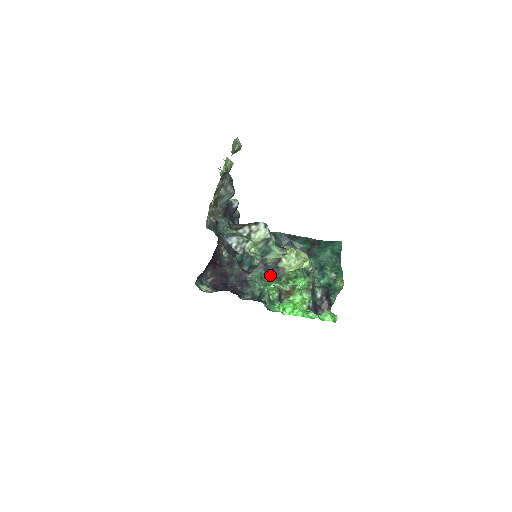
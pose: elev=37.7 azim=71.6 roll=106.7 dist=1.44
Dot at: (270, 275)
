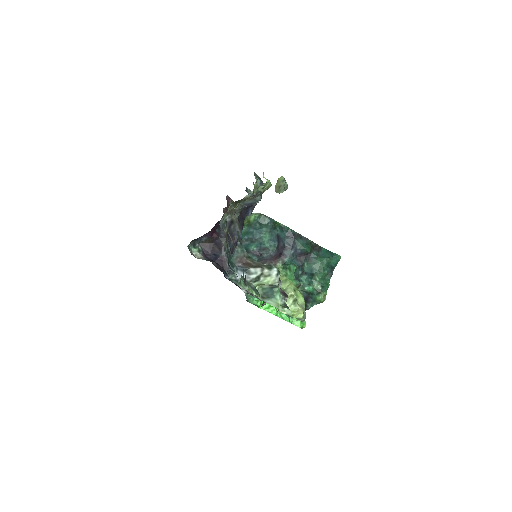
Dot at: occluded
